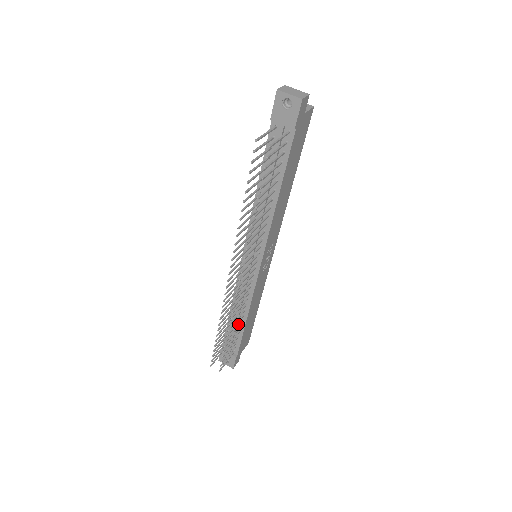
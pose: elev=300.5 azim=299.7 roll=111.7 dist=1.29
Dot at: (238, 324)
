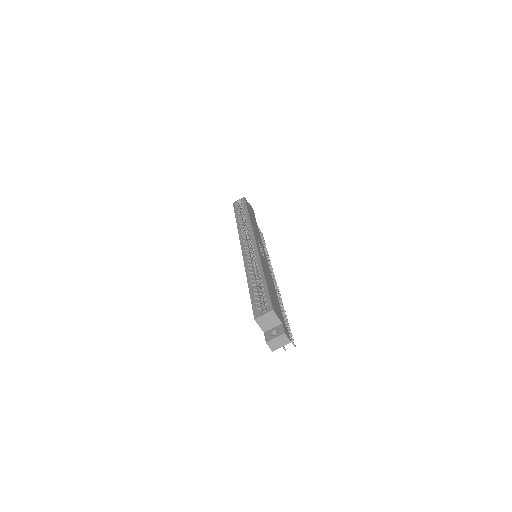
Dot at: occluded
